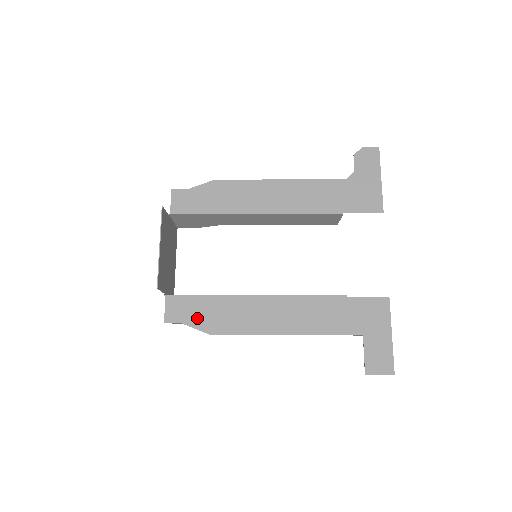
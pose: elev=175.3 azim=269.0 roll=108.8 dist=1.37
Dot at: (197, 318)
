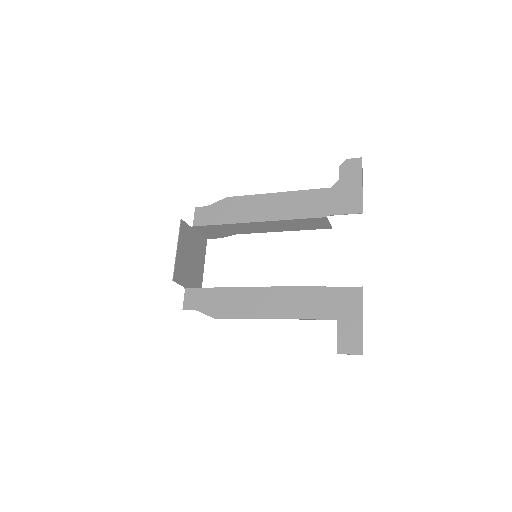
Dot at: (206, 306)
